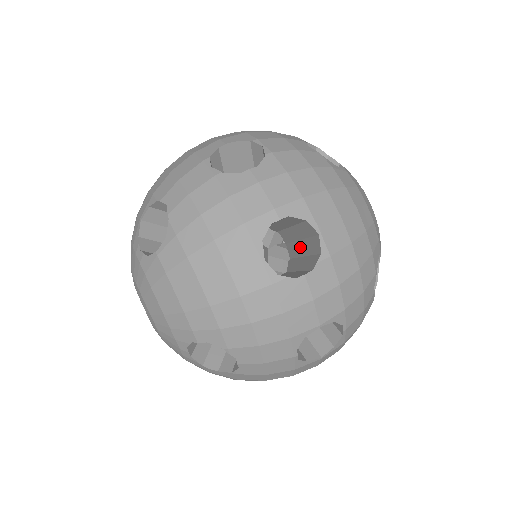
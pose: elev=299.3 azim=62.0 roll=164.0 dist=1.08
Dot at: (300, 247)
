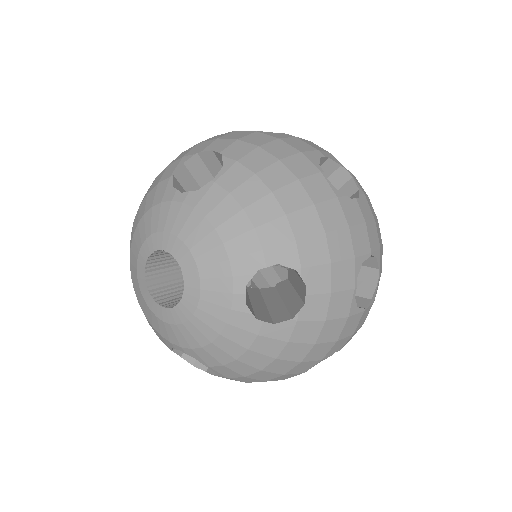
Dot at: occluded
